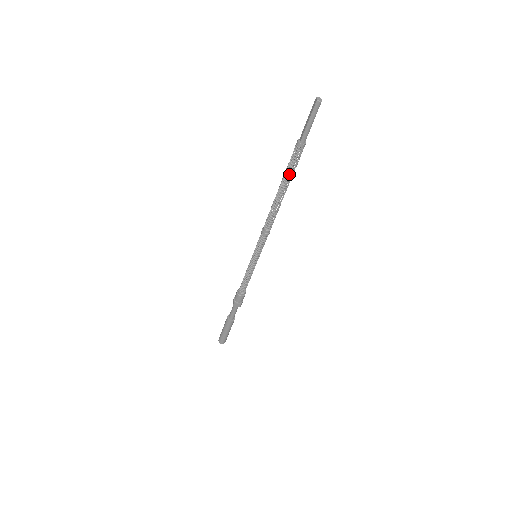
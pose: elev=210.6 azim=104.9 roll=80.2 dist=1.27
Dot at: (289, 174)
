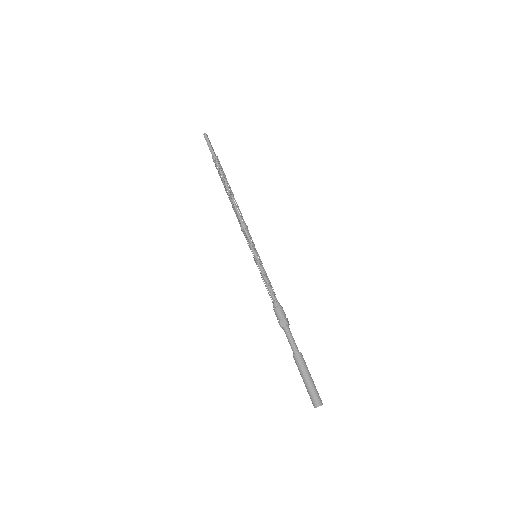
Dot at: (222, 177)
